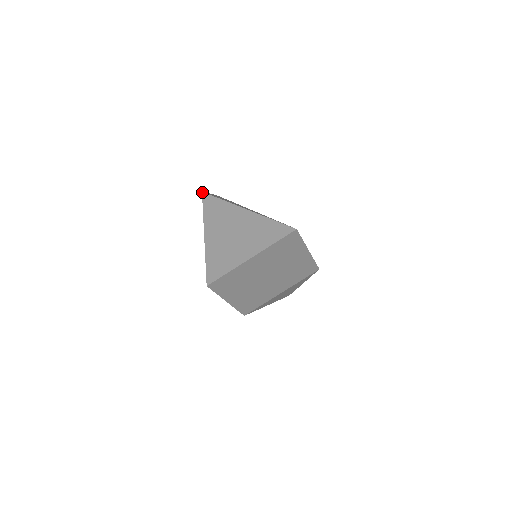
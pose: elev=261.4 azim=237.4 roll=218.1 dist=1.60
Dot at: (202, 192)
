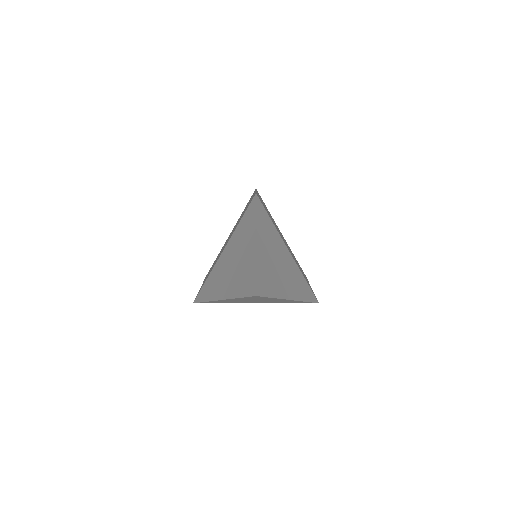
Dot at: (256, 296)
